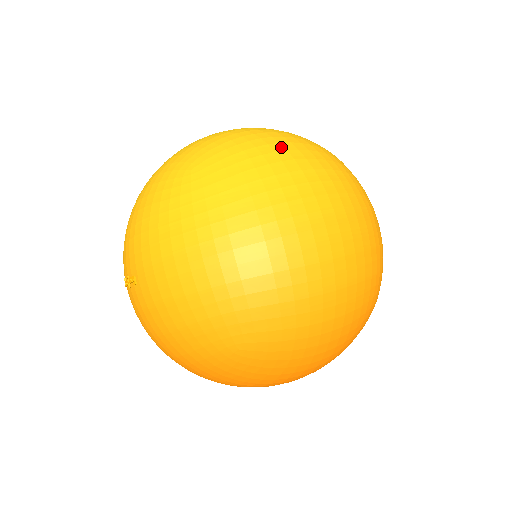
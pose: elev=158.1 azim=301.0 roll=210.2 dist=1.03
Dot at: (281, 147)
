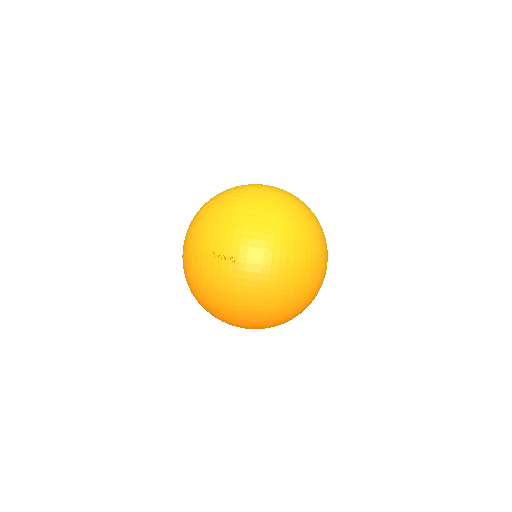
Dot at: (316, 220)
